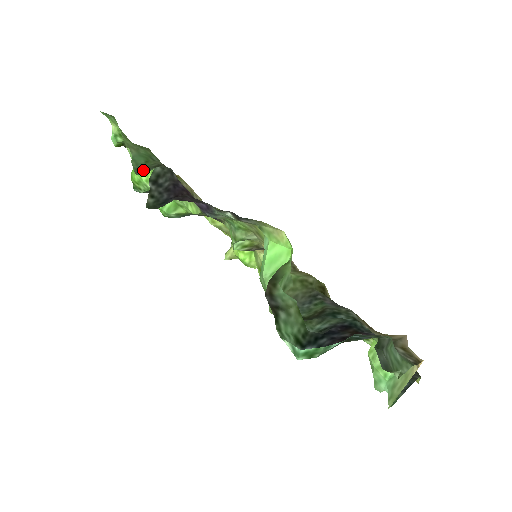
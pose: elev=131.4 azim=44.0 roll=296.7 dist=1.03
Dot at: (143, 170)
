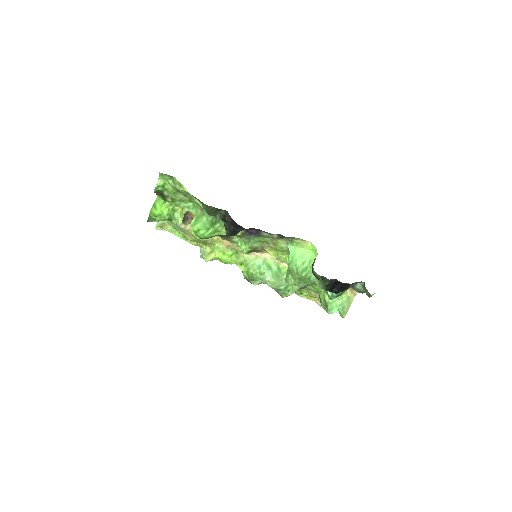
Dot at: (212, 213)
